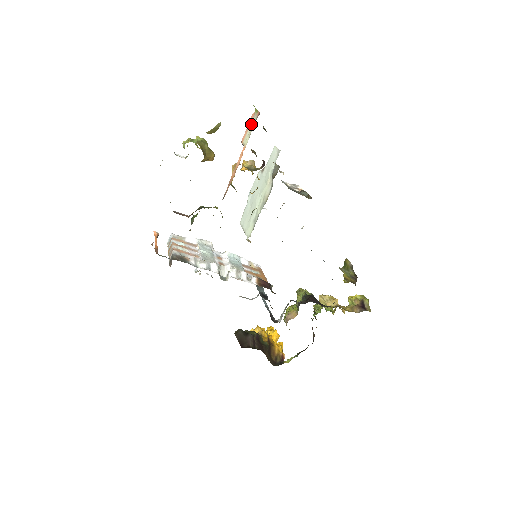
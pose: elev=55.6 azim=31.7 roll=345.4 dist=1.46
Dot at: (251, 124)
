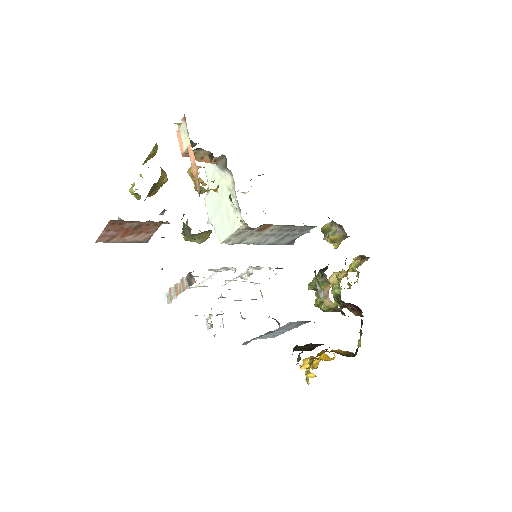
Dot at: (182, 133)
